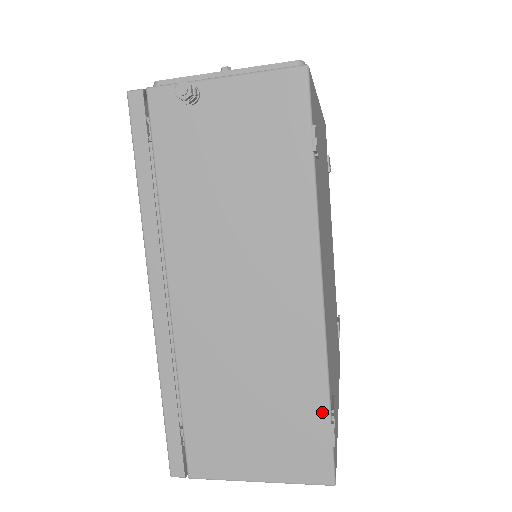
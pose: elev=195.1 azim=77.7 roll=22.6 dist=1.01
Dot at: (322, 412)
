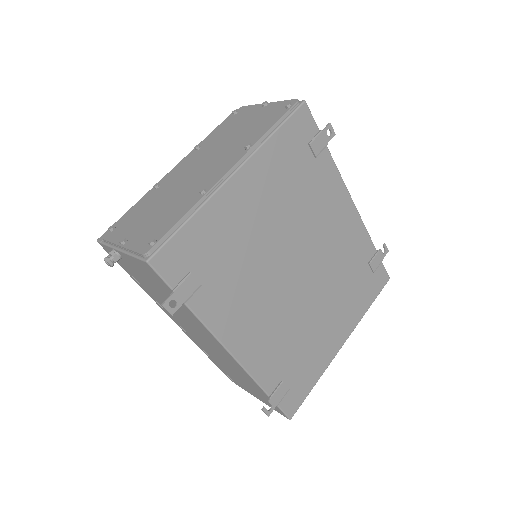
Dot at: (266, 395)
